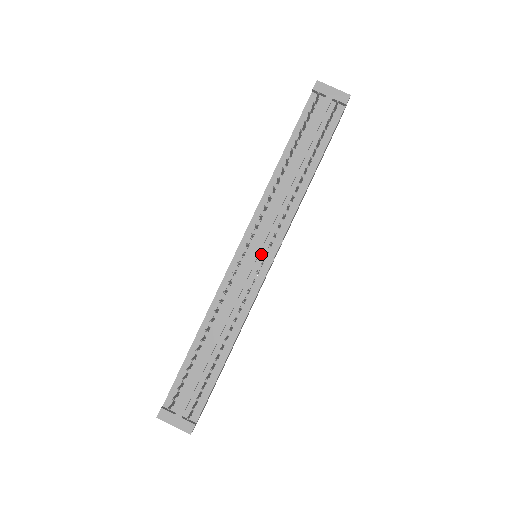
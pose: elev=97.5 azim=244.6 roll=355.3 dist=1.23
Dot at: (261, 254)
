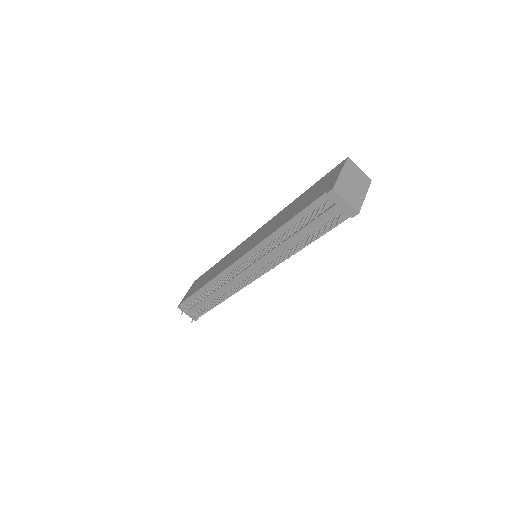
Dot at: (253, 270)
